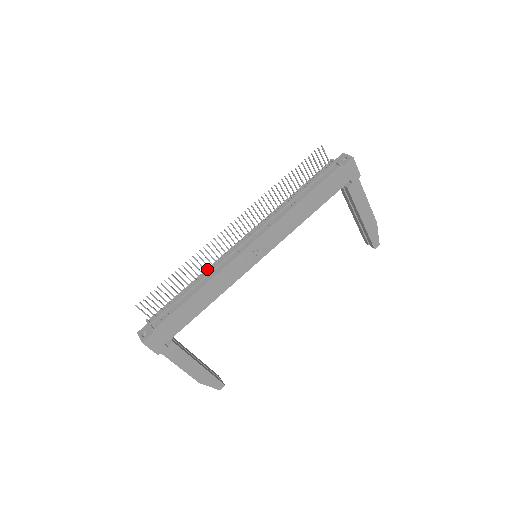
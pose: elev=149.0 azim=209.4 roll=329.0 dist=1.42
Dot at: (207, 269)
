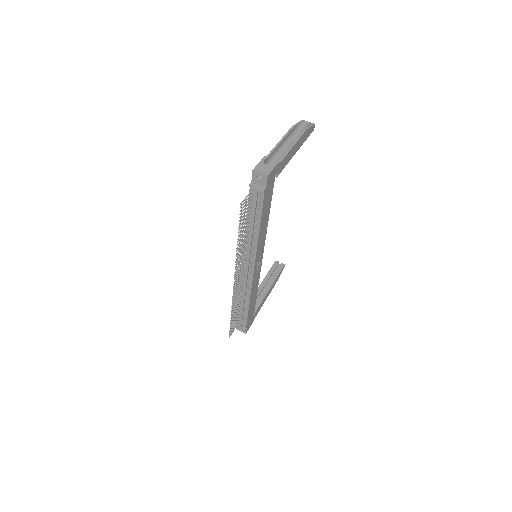
Dot at: occluded
